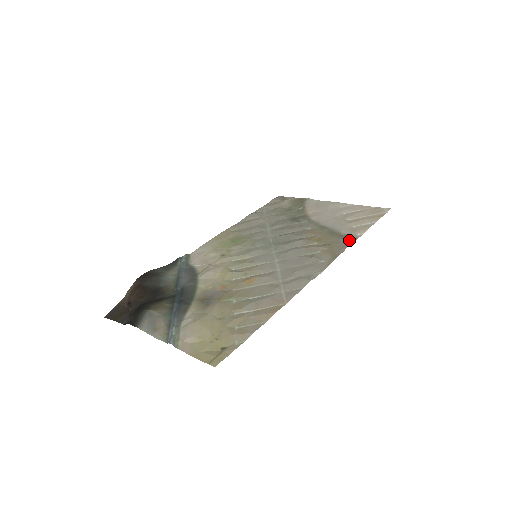
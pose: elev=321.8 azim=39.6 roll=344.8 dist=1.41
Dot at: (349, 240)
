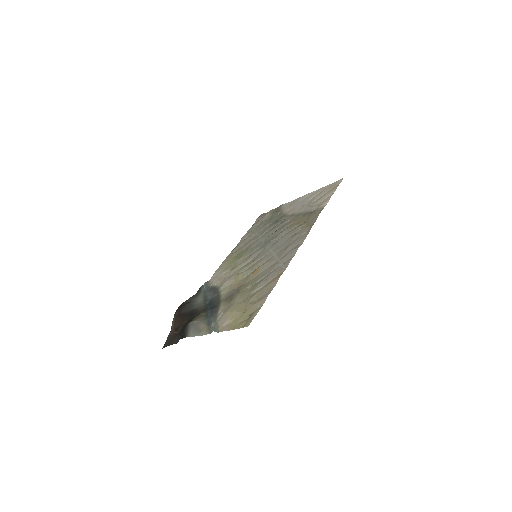
Dot at: (318, 211)
